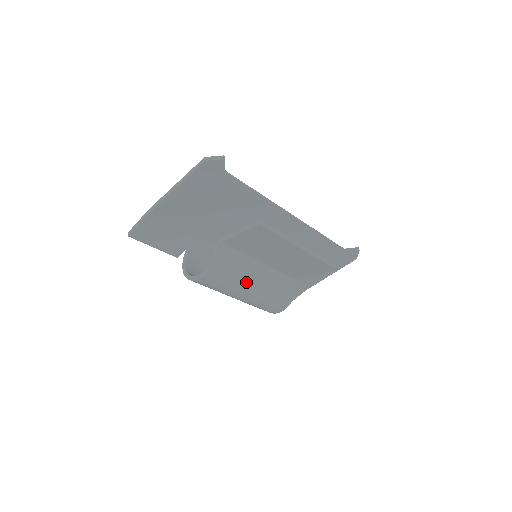
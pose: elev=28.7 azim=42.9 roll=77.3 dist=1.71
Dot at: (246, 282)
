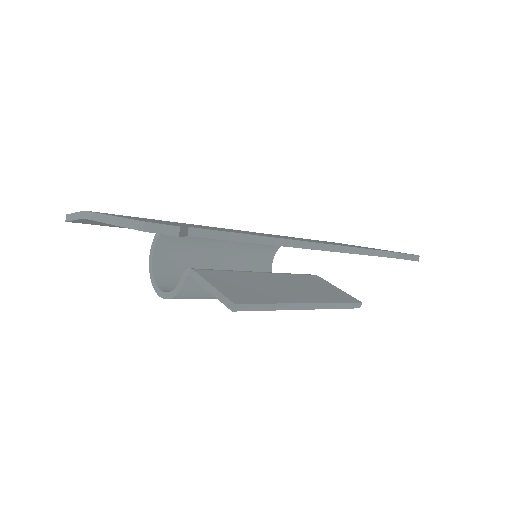
Dot at: occluded
